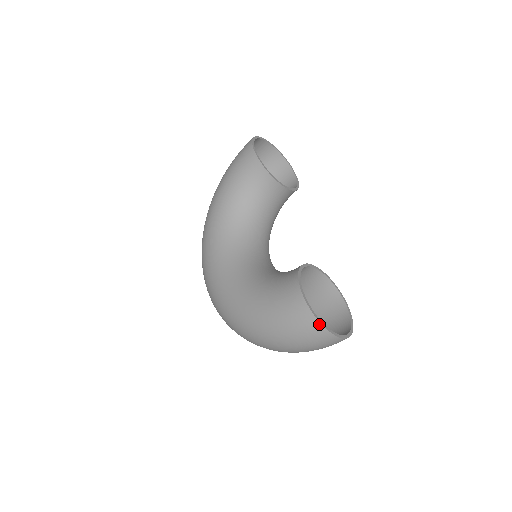
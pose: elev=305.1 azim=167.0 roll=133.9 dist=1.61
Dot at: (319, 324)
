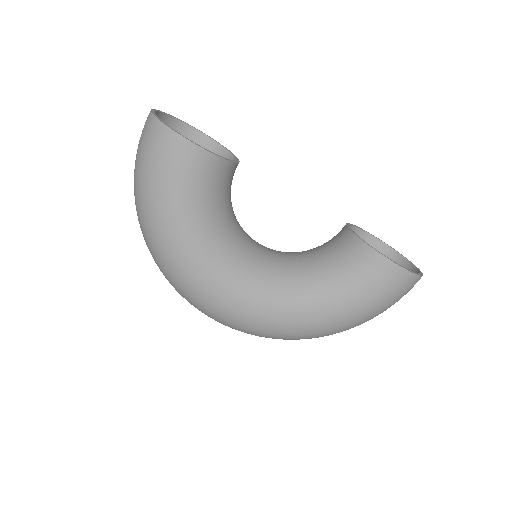
Dot at: (420, 277)
